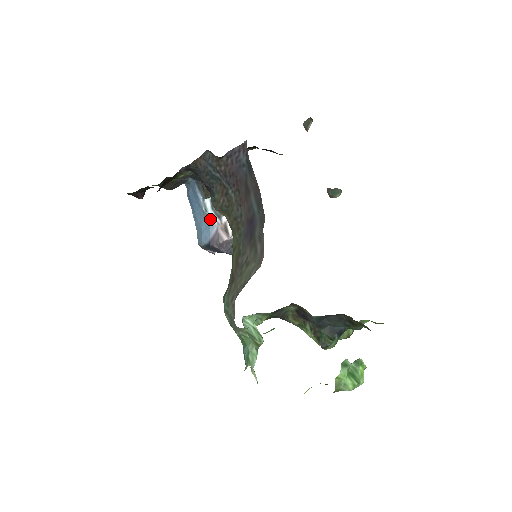
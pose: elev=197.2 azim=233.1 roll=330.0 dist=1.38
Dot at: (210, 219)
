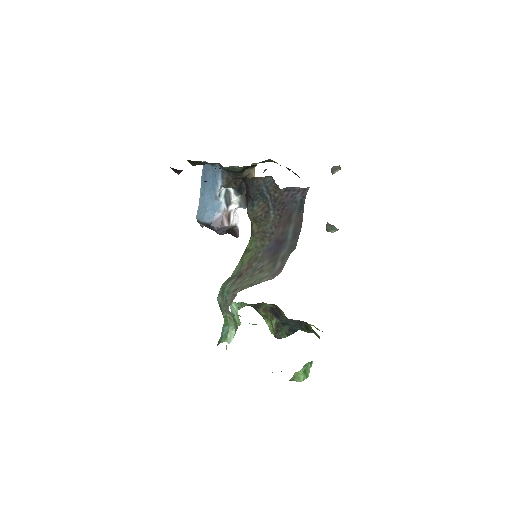
Dot at: (219, 204)
